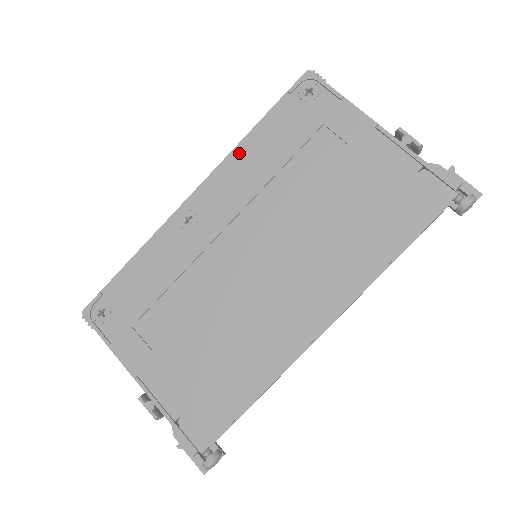
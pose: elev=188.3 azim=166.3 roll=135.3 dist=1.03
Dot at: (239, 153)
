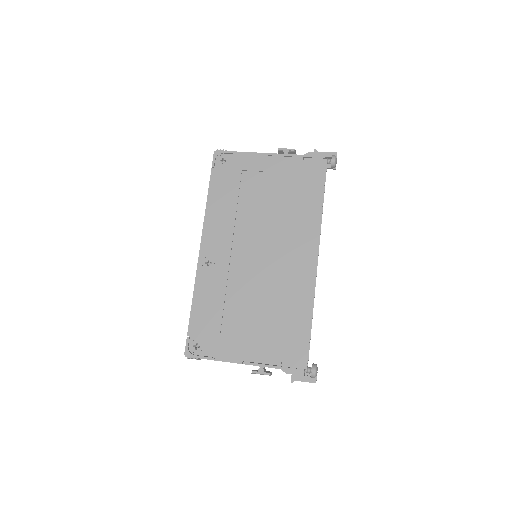
Dot at: (210, 212)
